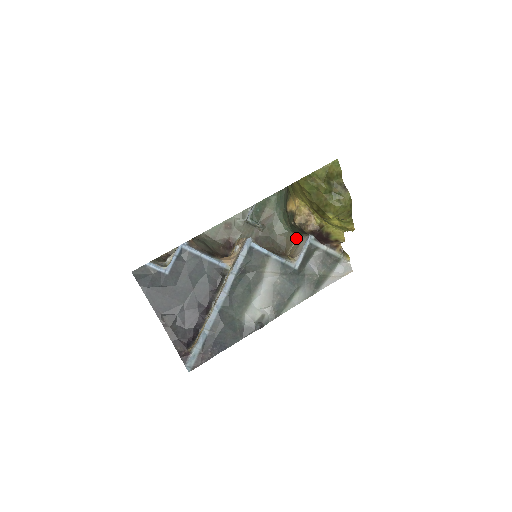
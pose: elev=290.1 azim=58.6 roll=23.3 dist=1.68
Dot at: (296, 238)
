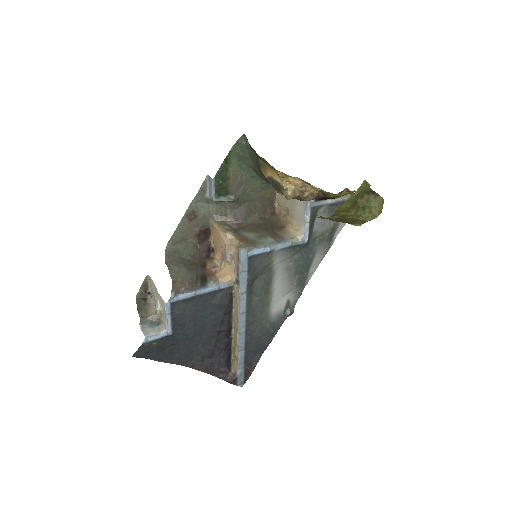
Dot at: occluded
